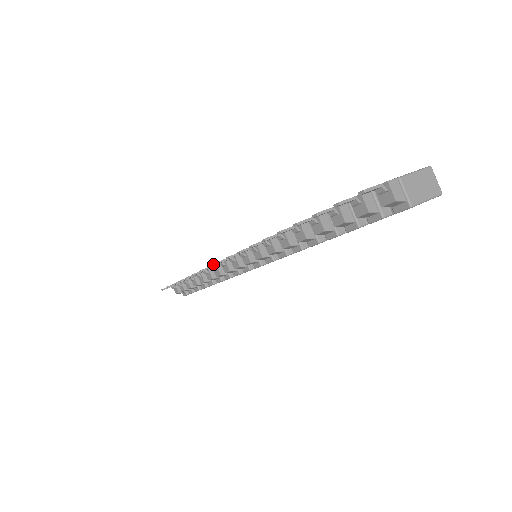
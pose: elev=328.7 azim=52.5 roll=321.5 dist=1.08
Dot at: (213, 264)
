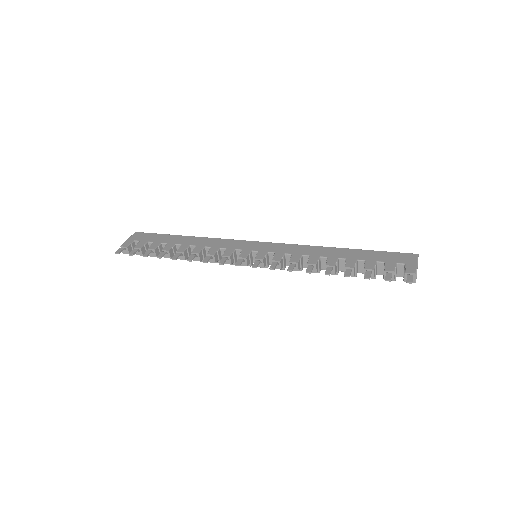
Dot at: (224, 261)
